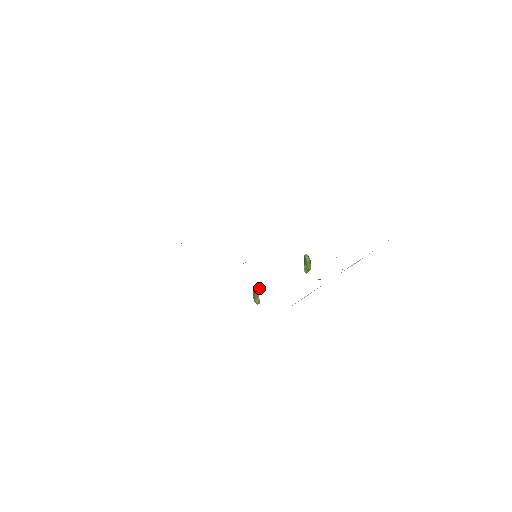
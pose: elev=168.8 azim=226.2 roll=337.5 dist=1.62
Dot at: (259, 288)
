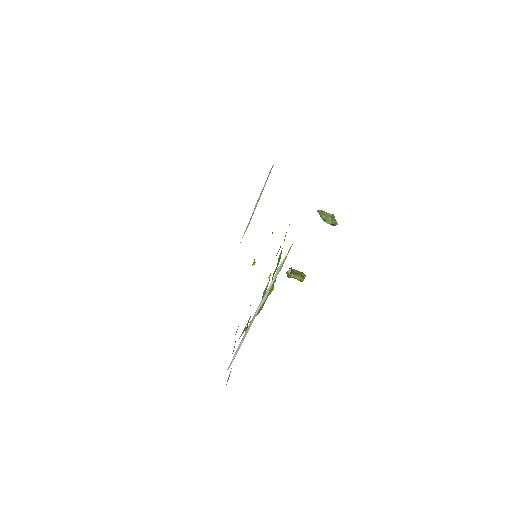
Dot at: (290, 271)
